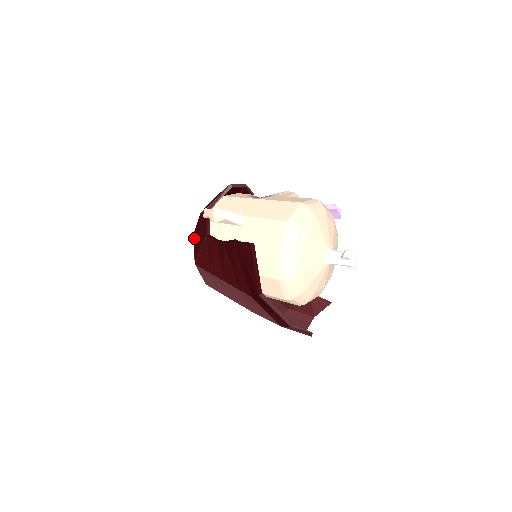
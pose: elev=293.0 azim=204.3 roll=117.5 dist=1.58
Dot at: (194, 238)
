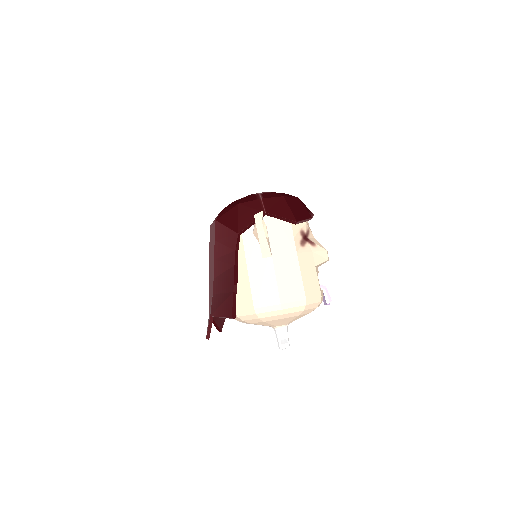
Dot at: (236, 208)
